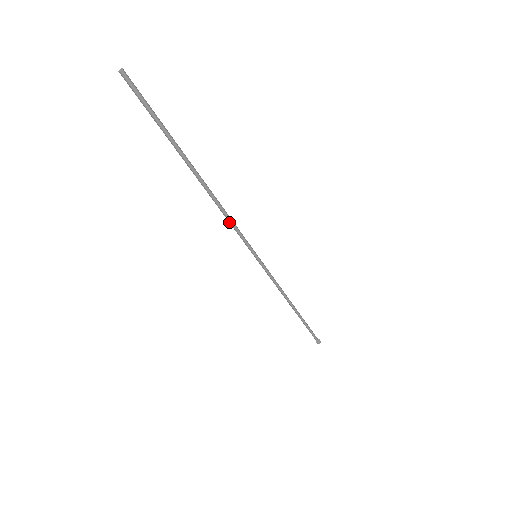
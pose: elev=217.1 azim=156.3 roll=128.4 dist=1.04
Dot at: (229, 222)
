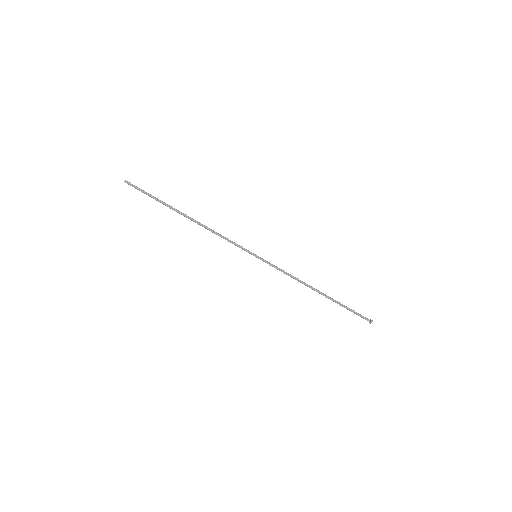
Dot at: (222, 237)
